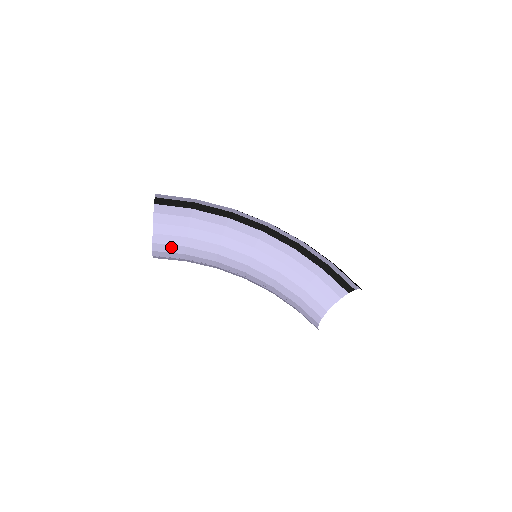
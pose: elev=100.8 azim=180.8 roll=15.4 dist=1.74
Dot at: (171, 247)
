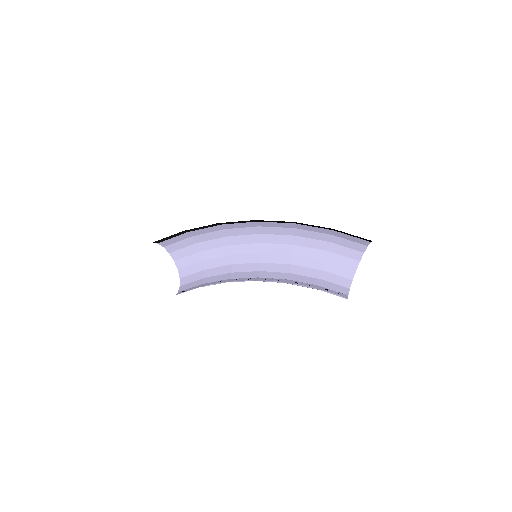
Dot at: (192, 267)
